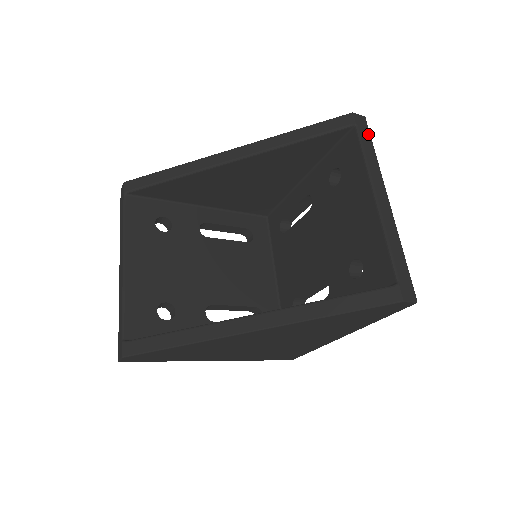
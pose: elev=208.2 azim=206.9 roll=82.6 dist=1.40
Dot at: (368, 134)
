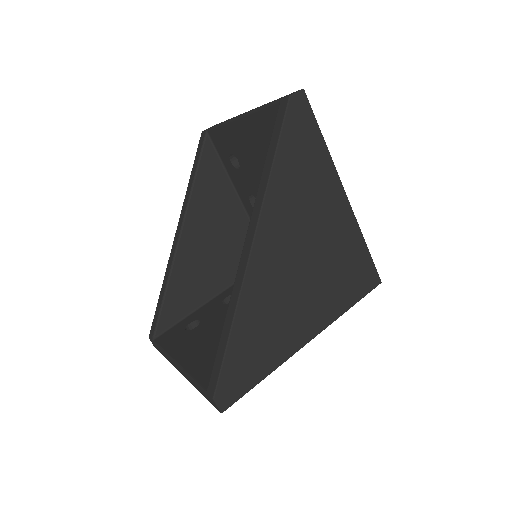
Dot at: occluded
